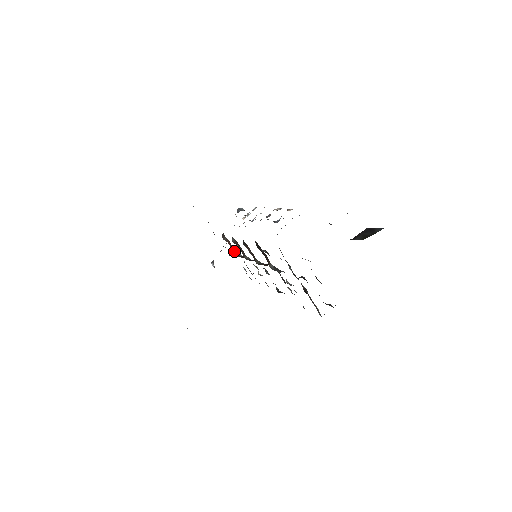
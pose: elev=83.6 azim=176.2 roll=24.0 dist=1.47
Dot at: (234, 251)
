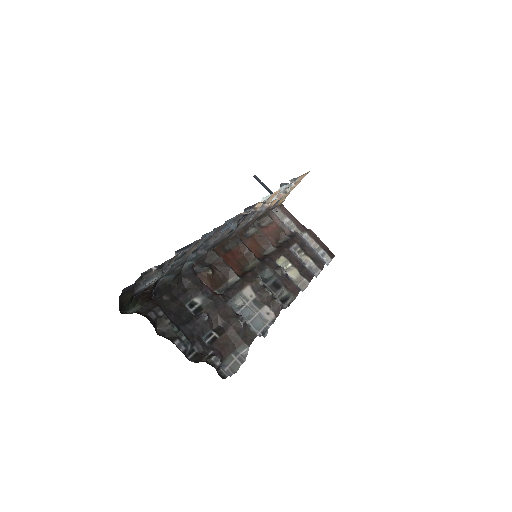
Dot at: (277, 236)
